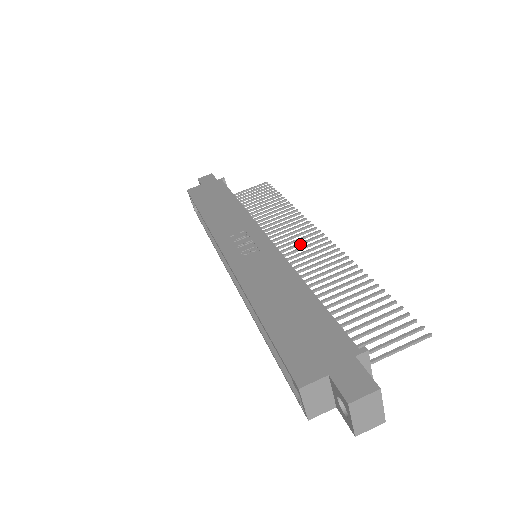
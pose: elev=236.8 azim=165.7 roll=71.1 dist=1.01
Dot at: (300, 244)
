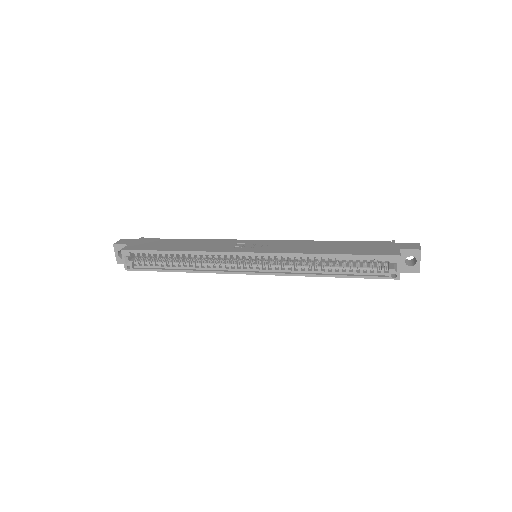
Dot at: occluded
